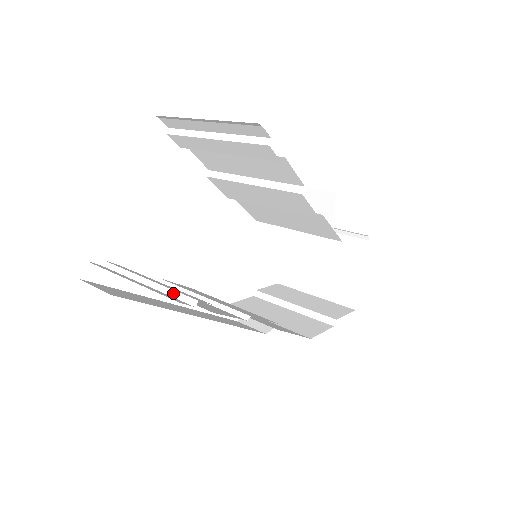
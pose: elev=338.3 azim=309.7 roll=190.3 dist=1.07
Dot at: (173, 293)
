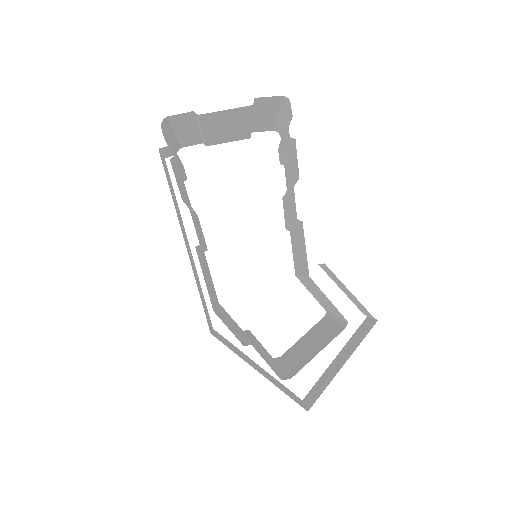
Dot at: occluded
